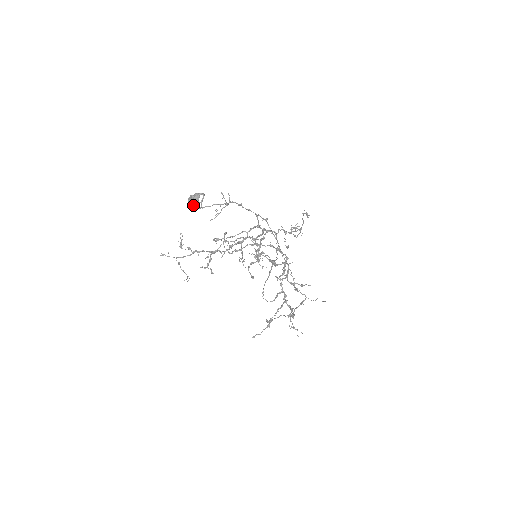
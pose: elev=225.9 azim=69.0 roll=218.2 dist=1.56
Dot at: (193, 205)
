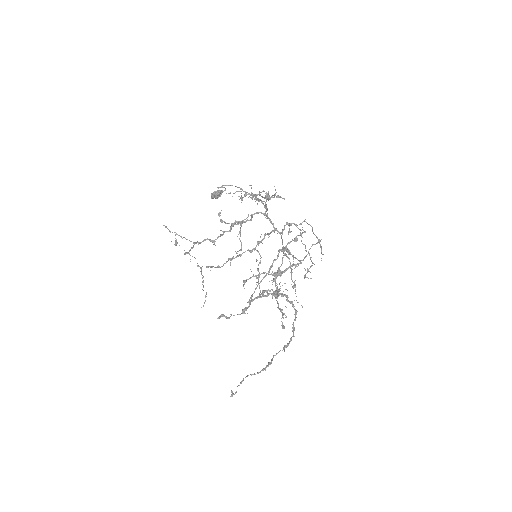
Dot at: (214, 193)
